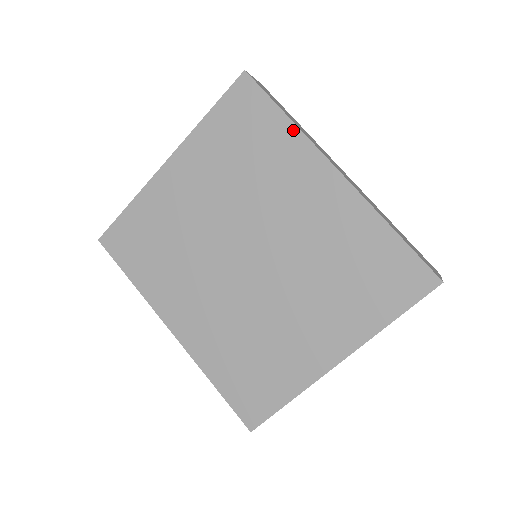
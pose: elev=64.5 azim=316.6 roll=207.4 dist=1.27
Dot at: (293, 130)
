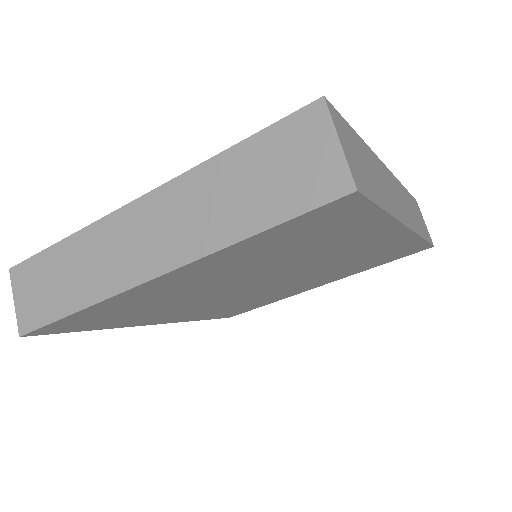
Dot at: (385, 220)
